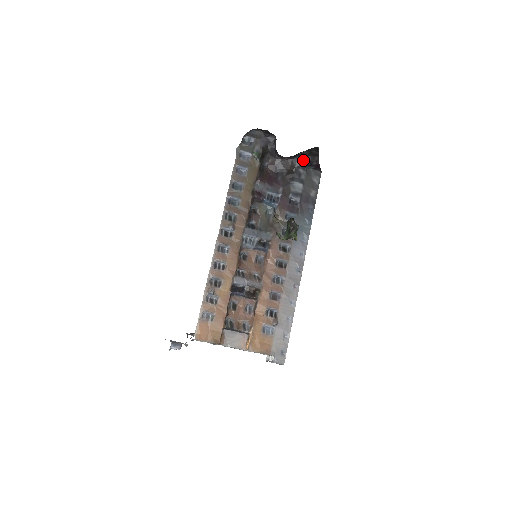
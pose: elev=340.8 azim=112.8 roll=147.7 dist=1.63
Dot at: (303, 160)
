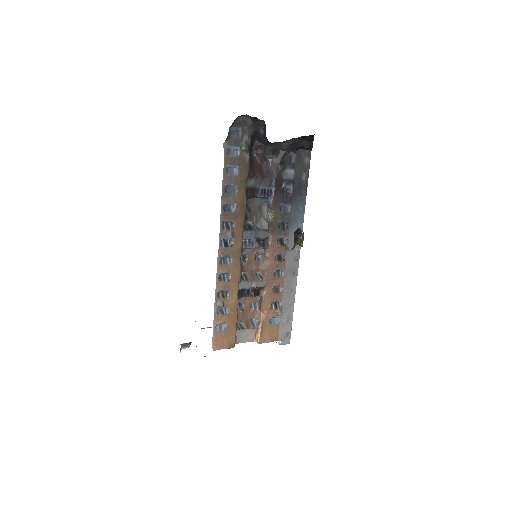
Dot at: (294, 143)
